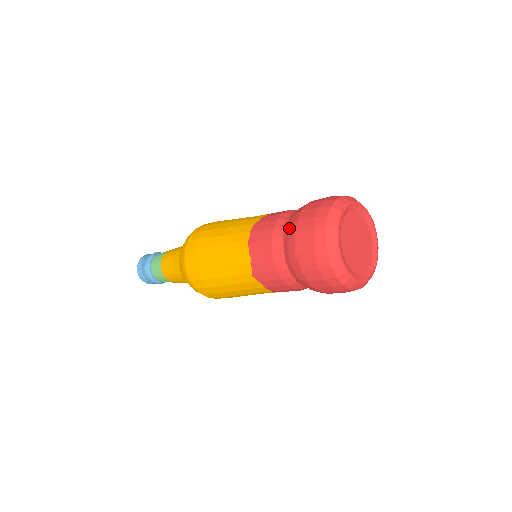
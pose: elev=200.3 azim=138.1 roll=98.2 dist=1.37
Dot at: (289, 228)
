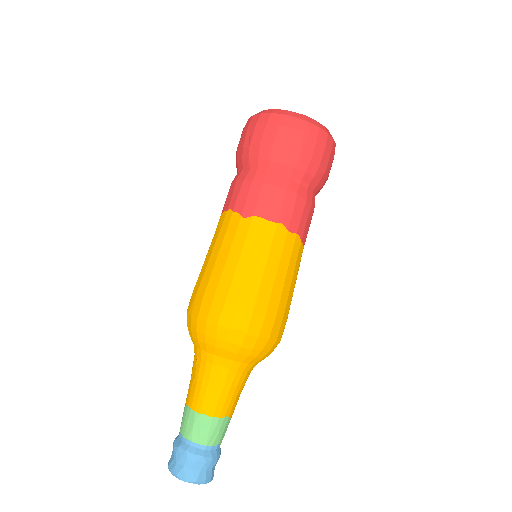
Dot at: (236, 162)
